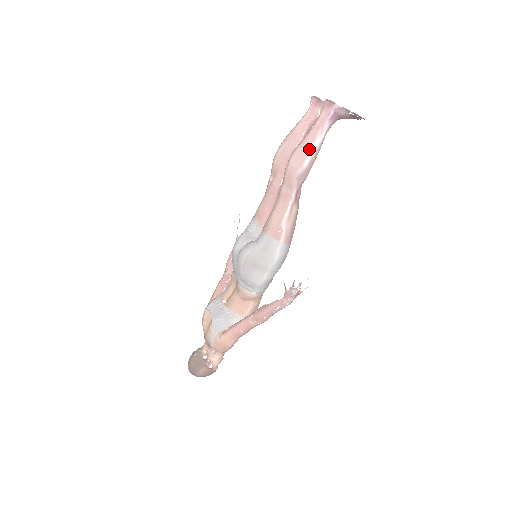
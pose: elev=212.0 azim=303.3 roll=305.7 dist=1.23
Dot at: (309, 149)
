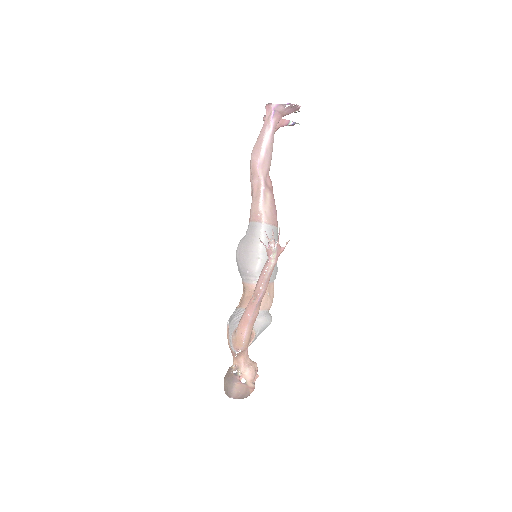
Dot at: (261, 142)
